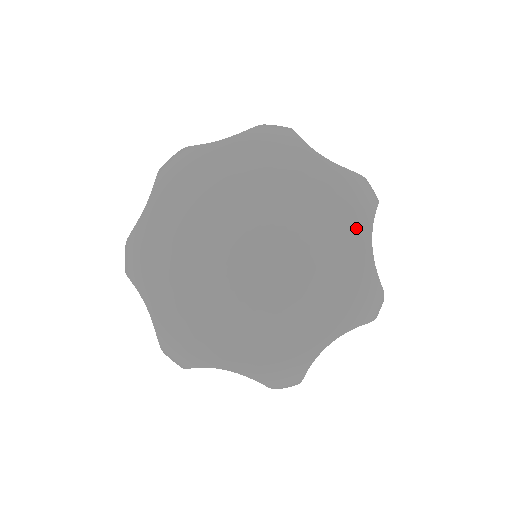
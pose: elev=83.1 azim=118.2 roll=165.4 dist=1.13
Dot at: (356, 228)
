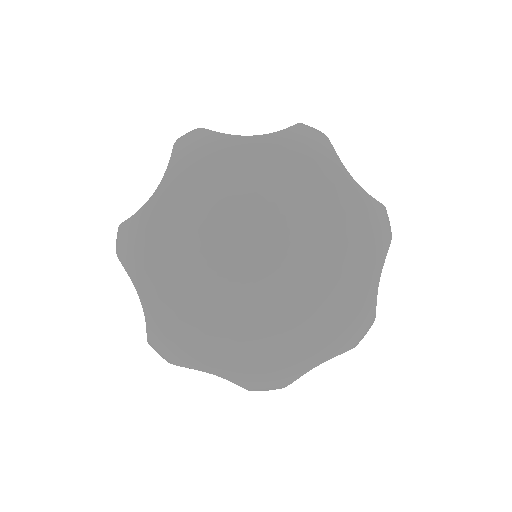
Dot at: (370, 263)
